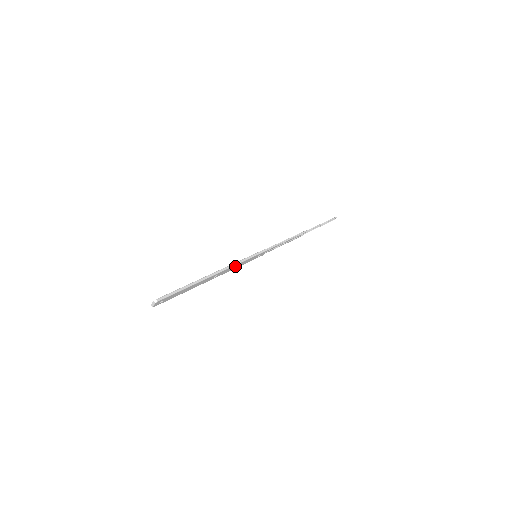
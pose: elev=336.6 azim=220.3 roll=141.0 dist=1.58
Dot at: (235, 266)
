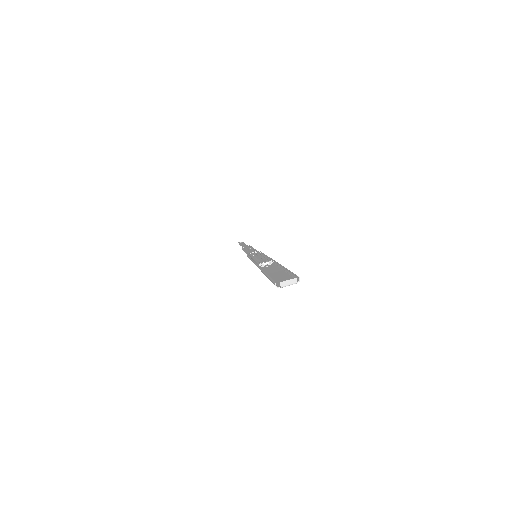
Dot at: occluded
